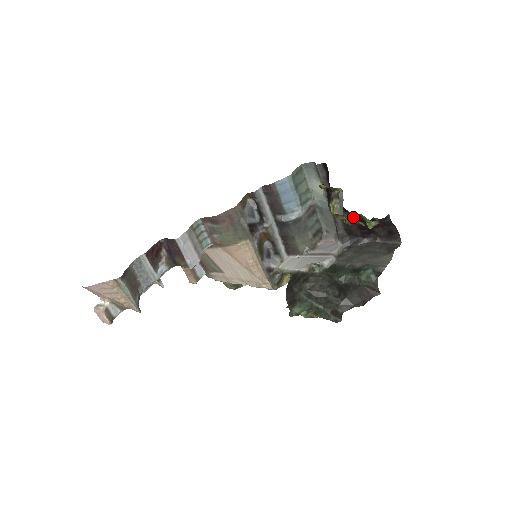
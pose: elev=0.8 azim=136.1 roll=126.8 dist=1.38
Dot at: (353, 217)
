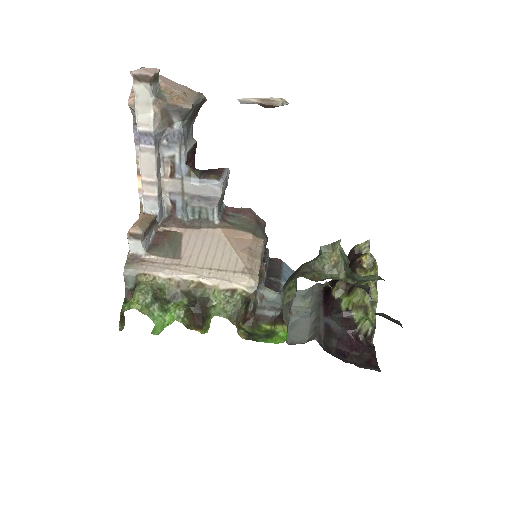
Dot at: (340, 325)
